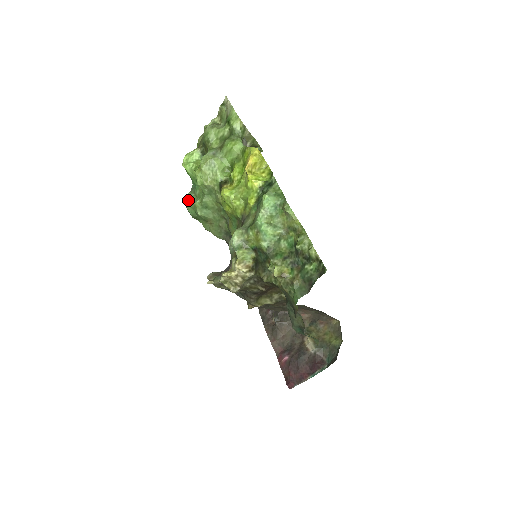
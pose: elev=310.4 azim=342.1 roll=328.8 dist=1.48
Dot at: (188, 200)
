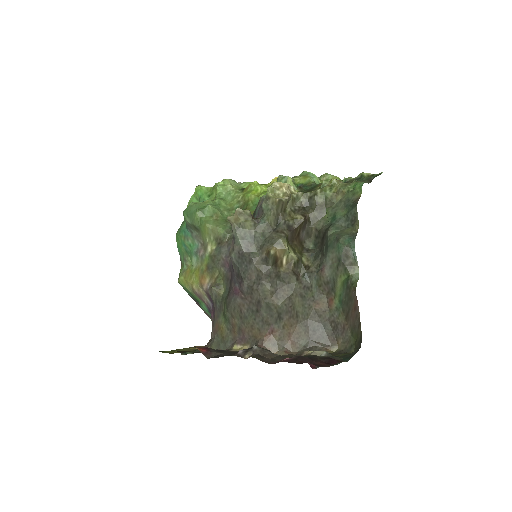
Dot at: (196, 202)
